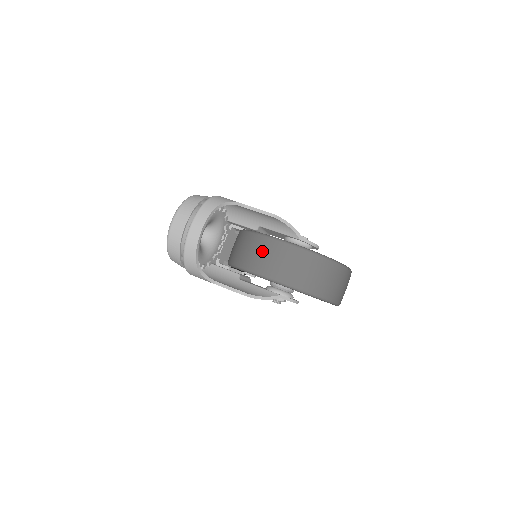
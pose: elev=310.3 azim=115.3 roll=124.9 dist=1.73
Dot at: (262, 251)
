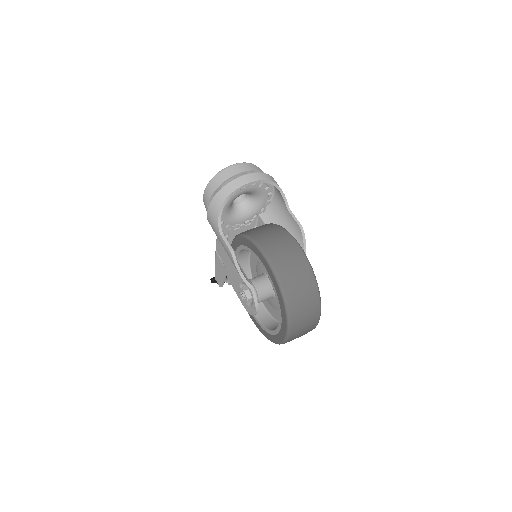
Dot at: (277, 237)
